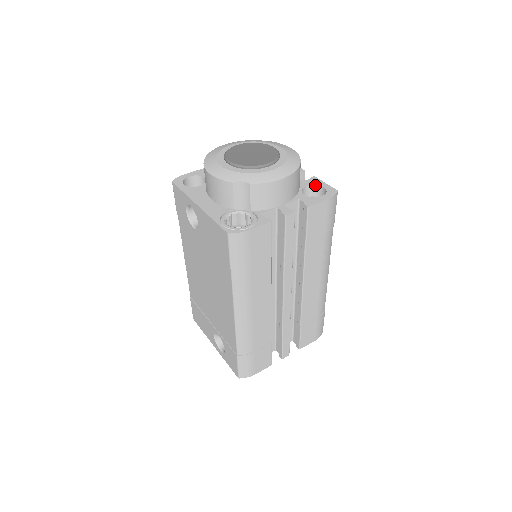
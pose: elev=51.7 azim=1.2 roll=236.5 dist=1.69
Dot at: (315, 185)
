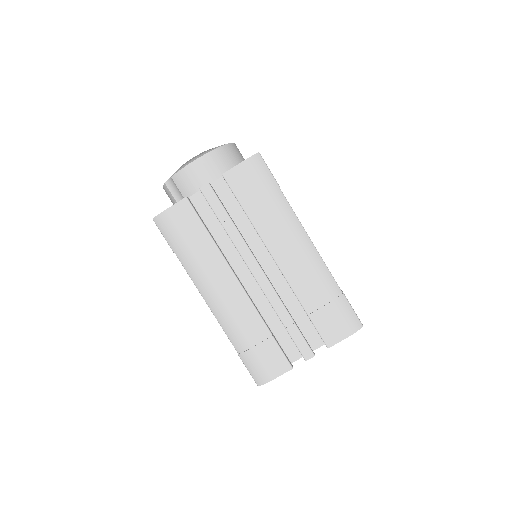
Dot at: occluded
